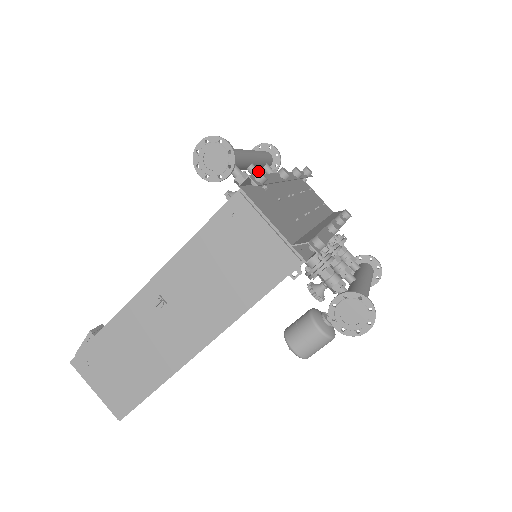
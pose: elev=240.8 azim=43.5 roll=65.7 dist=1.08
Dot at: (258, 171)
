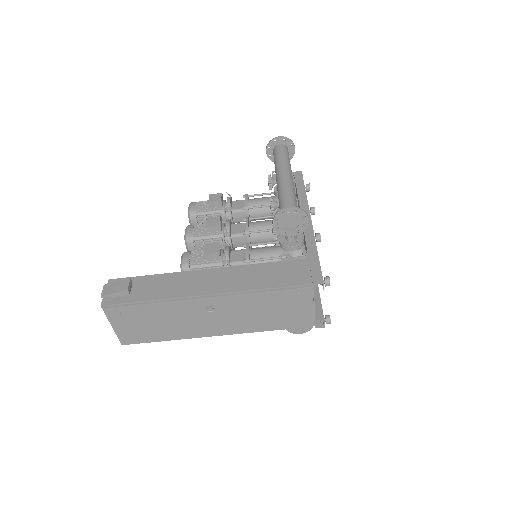
Dot at: occluded
